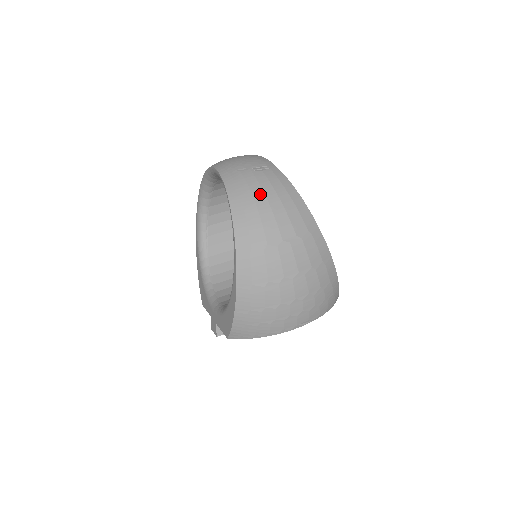
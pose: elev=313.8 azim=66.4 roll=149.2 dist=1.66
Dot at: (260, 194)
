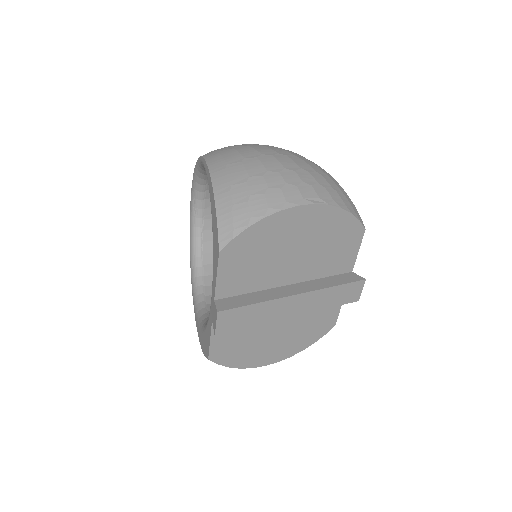
Dot at: occluded
